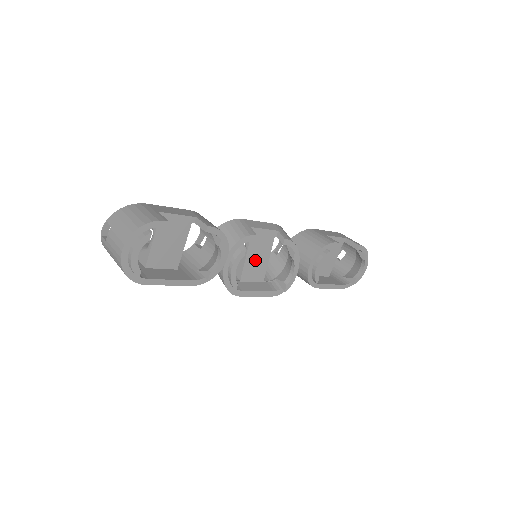
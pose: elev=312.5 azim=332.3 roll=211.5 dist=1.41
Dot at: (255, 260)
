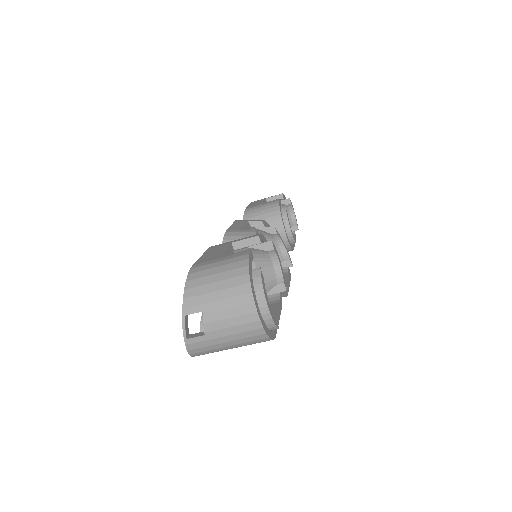
Dot at: occluded
